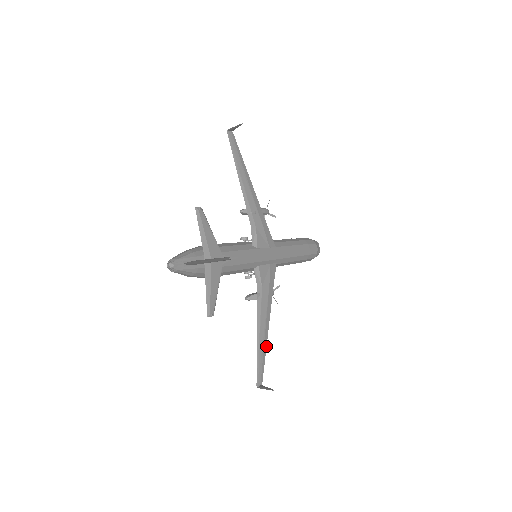
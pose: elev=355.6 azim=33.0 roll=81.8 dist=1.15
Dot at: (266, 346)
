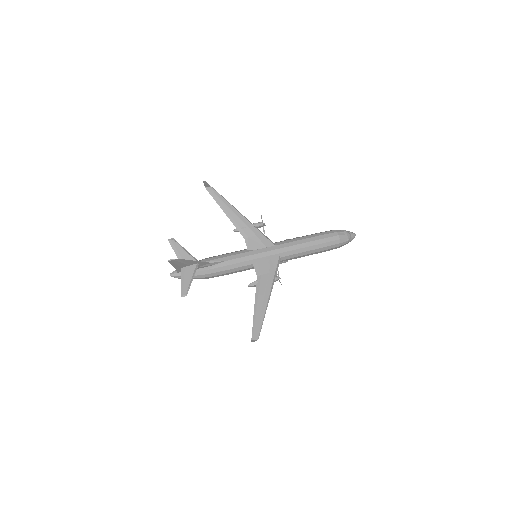
Dot at: (264, 315)
